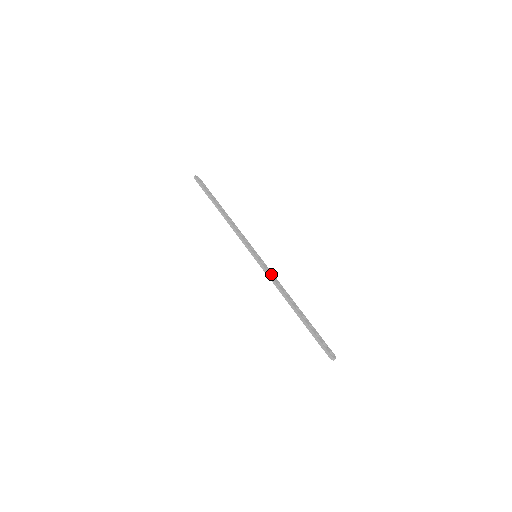
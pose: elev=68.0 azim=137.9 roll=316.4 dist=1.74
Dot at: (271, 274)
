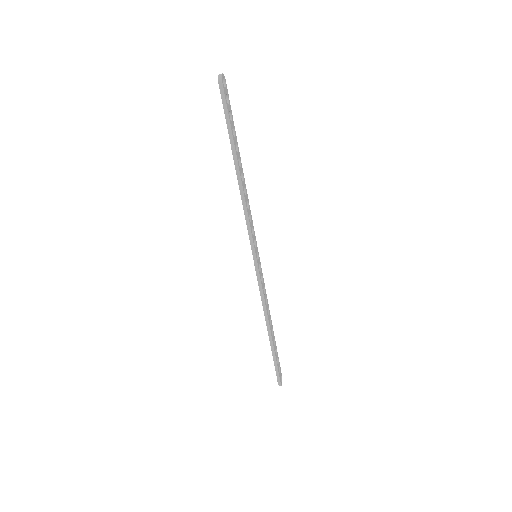
Dot at: (263, 286)
